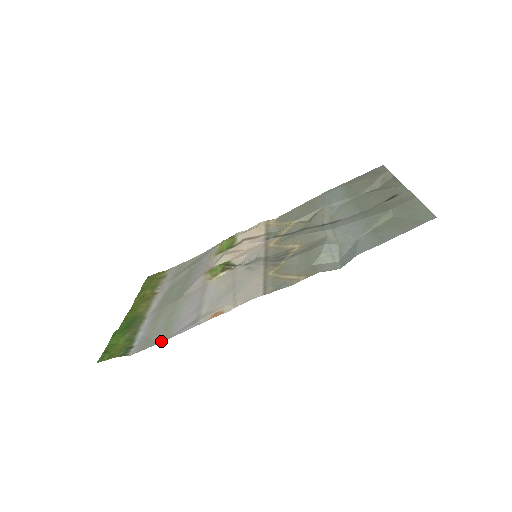
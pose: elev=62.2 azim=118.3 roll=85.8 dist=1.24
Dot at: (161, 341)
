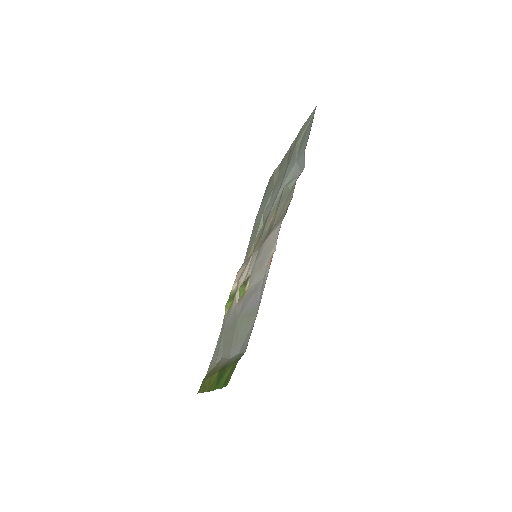
Dot at: occluded
